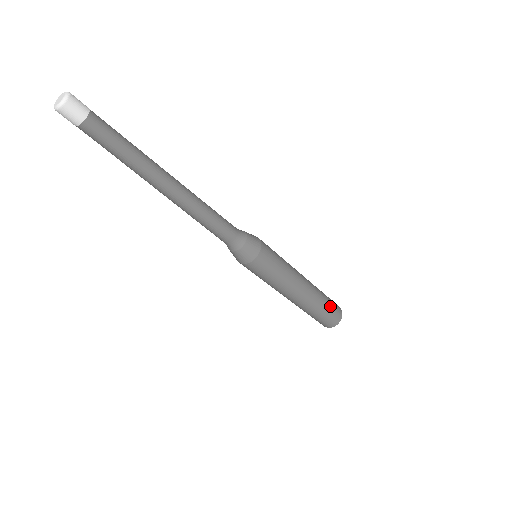
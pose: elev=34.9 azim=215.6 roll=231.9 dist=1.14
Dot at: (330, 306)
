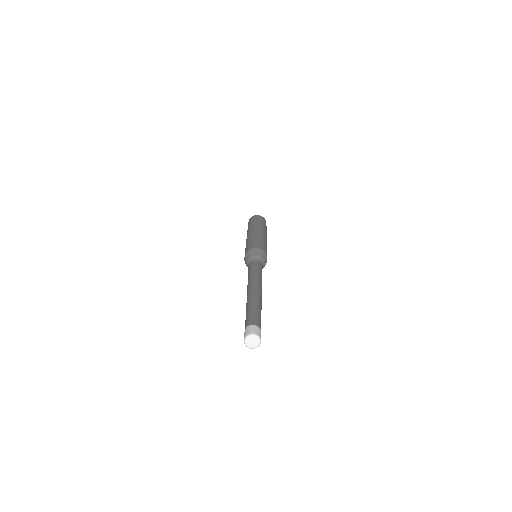
Dot at: occluded
